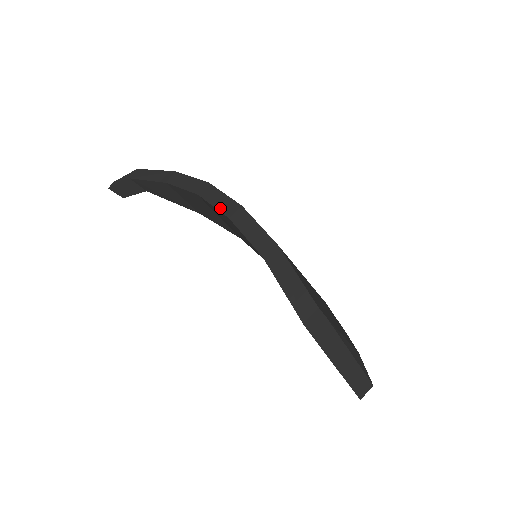
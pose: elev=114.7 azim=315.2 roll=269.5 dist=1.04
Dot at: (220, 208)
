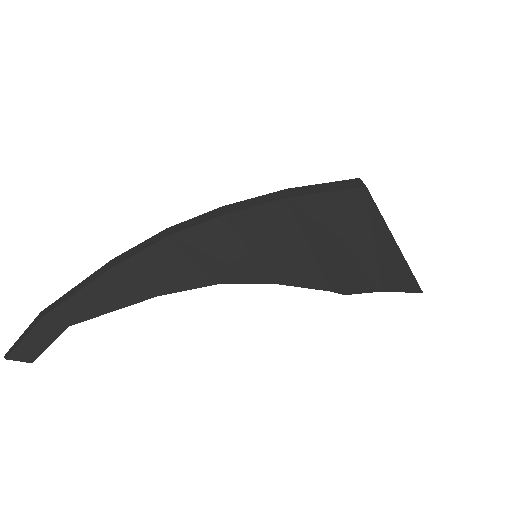
Dot at: (205, 220)
